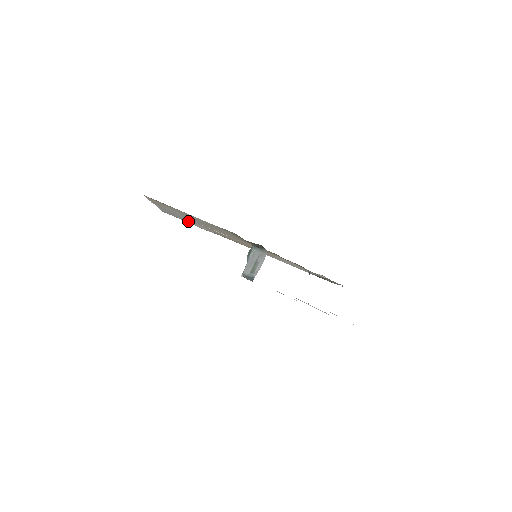
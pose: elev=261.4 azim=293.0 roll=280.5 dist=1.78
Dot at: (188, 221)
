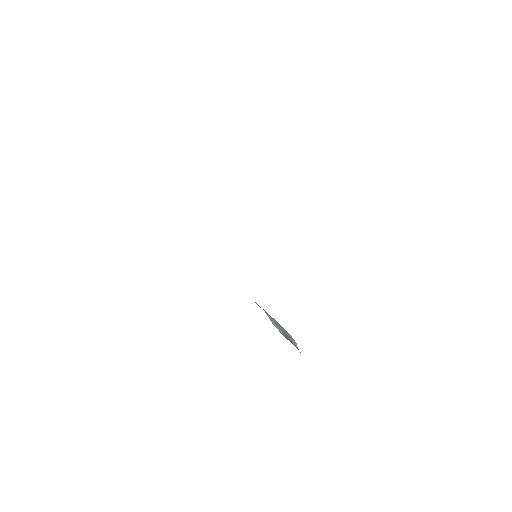
Dot at: occluded
